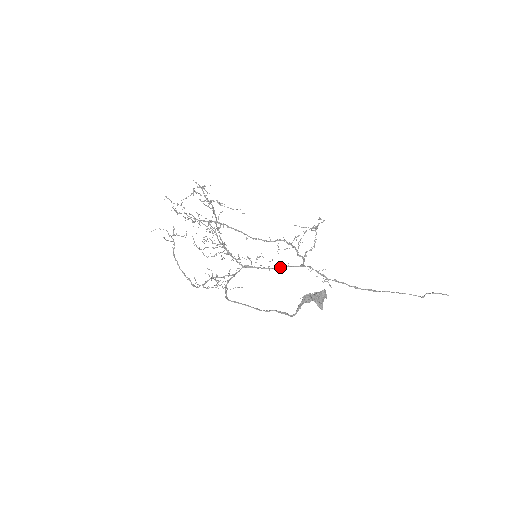
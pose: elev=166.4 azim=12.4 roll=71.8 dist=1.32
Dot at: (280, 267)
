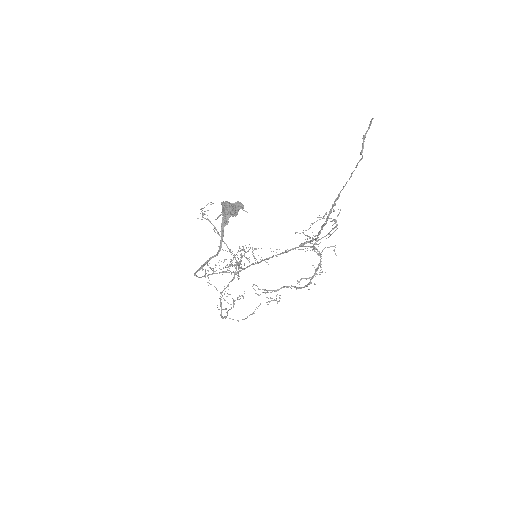
Dot at: (276, 255)
